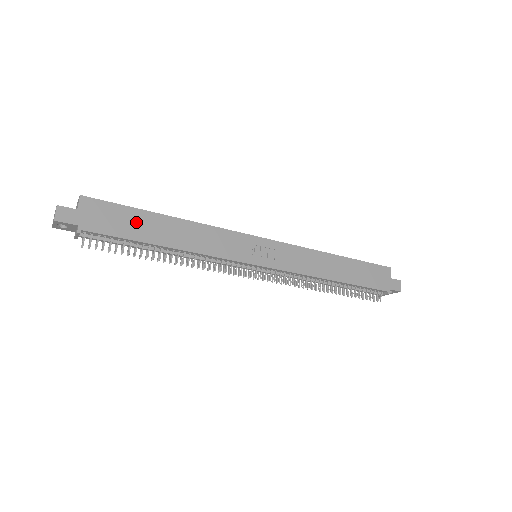
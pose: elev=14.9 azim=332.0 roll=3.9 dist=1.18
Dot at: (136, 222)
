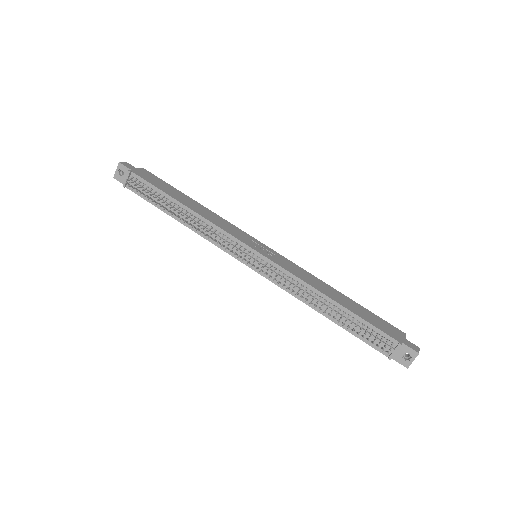
Dot at: (170, 190)
